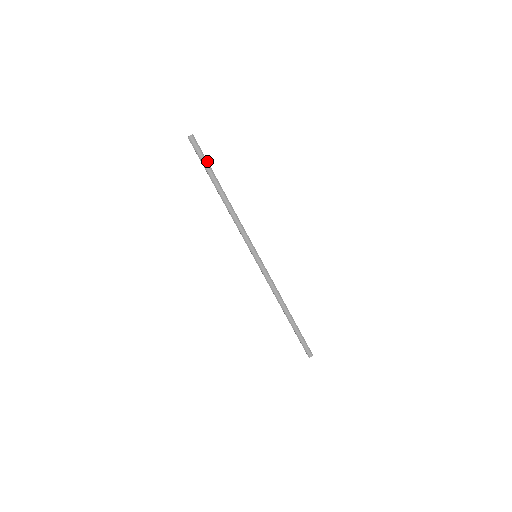
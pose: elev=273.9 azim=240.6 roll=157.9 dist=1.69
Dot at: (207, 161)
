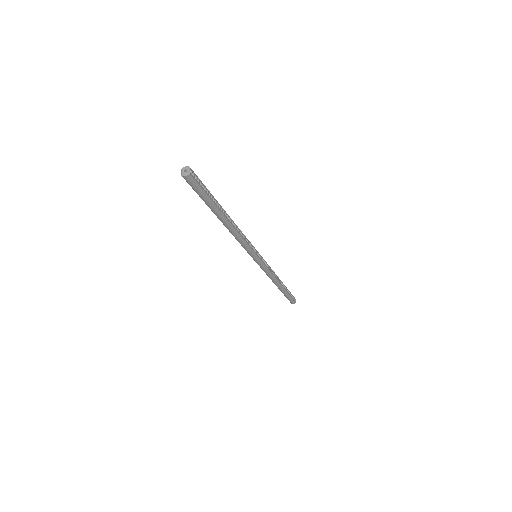
Dot at: (208, 196)
